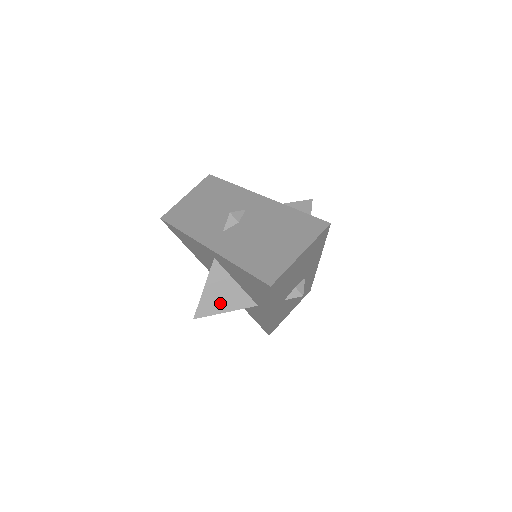
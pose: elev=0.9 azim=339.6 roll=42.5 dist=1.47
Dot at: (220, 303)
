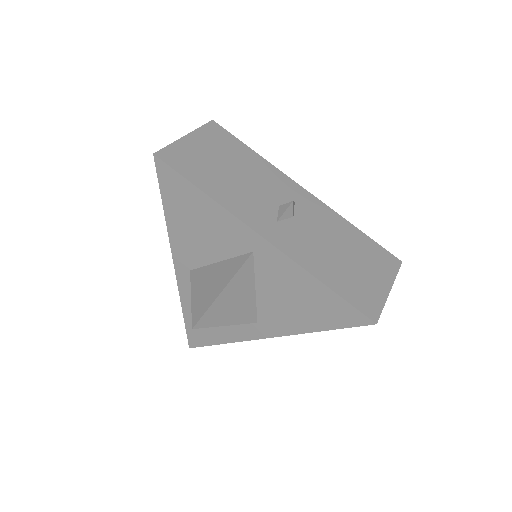
Dot at: (228, 312)
